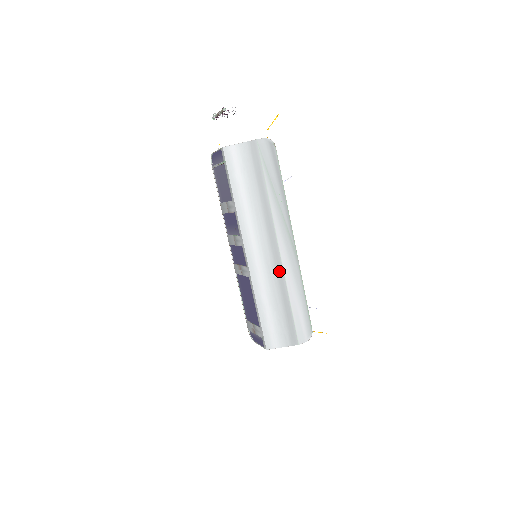
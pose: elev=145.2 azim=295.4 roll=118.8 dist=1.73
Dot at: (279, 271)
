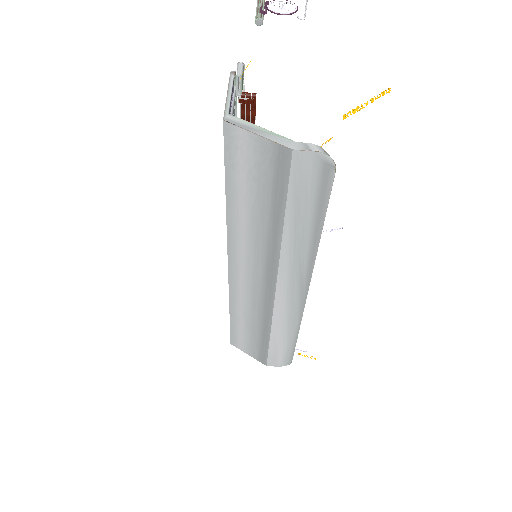
Dot at: (267, 311)
